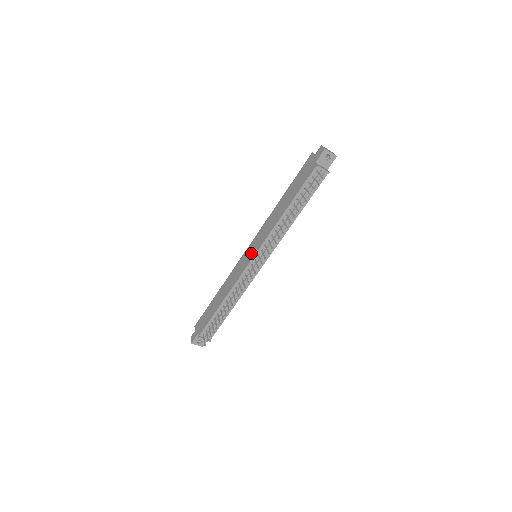
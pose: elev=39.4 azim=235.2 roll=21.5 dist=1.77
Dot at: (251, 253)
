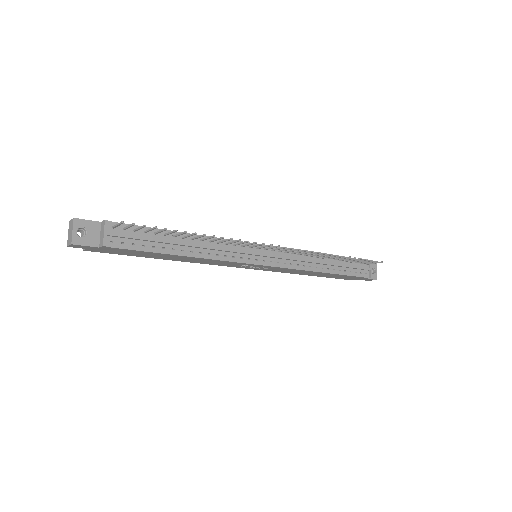
Dot at: occluded
